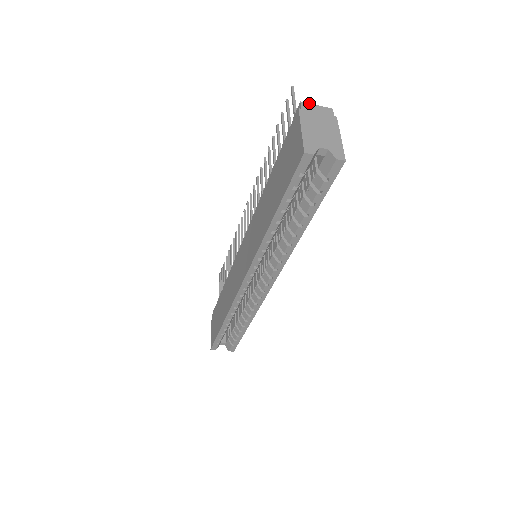
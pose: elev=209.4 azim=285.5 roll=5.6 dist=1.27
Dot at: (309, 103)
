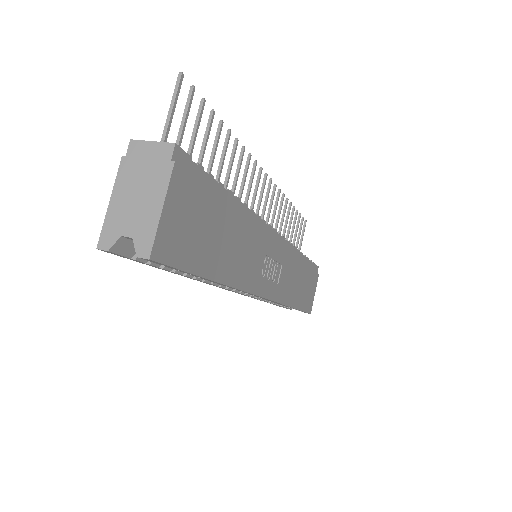
Dot at: (142, 140)
